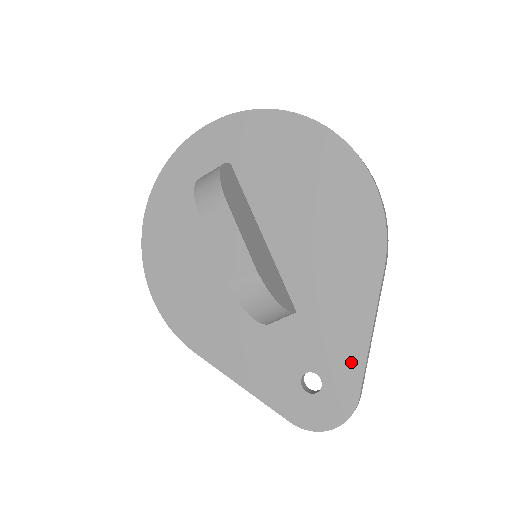
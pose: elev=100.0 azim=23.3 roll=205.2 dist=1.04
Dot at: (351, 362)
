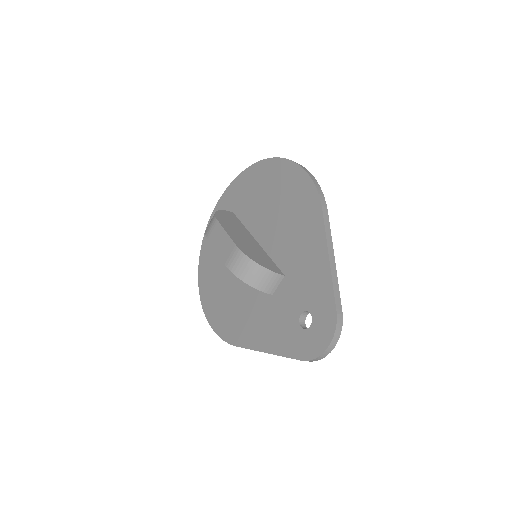
Dot at: (323, 287)
